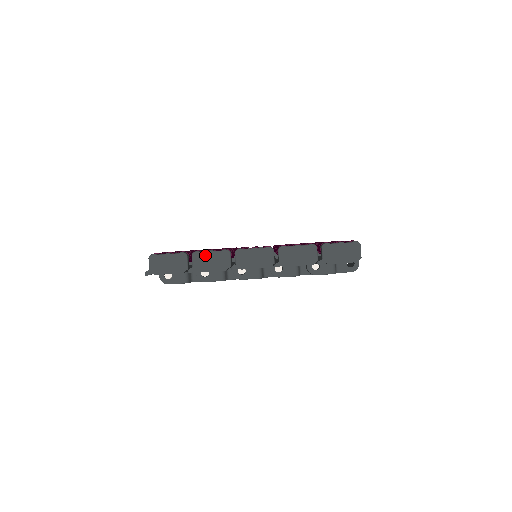
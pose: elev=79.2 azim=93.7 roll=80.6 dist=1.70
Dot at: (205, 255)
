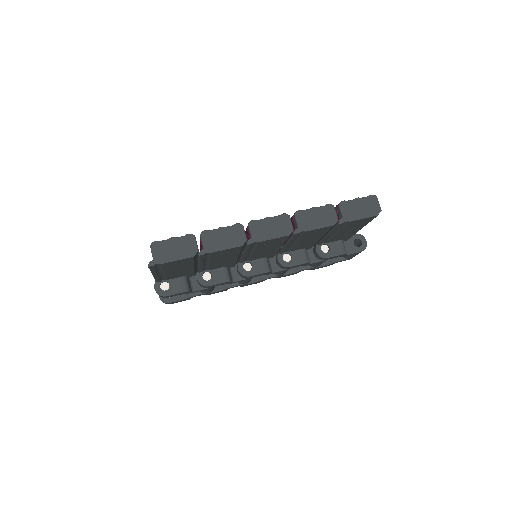
Dot at: (216, 233)
